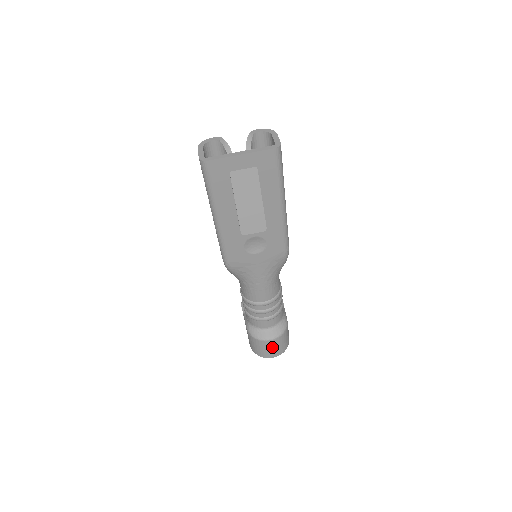
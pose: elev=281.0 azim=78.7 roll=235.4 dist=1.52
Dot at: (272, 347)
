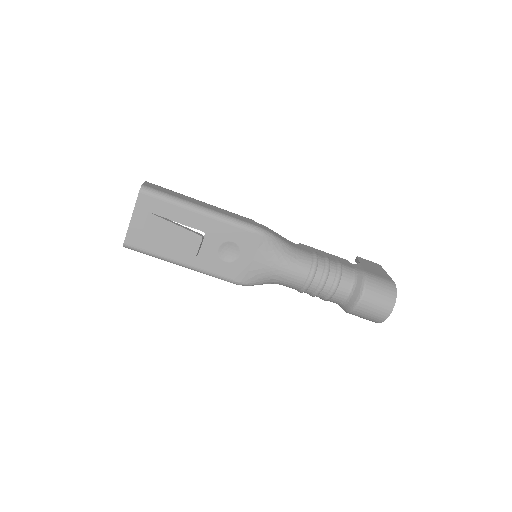
Dot at: (373, 305)
